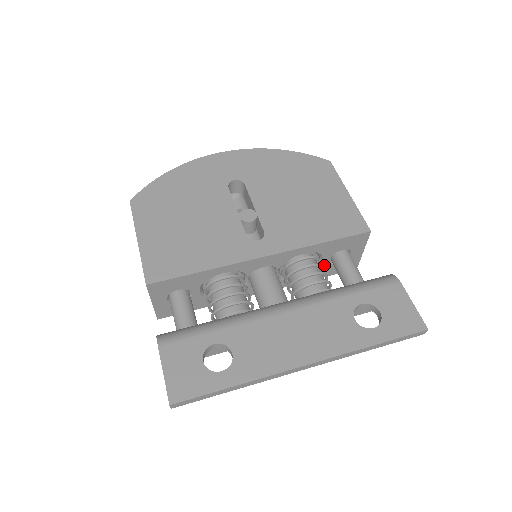
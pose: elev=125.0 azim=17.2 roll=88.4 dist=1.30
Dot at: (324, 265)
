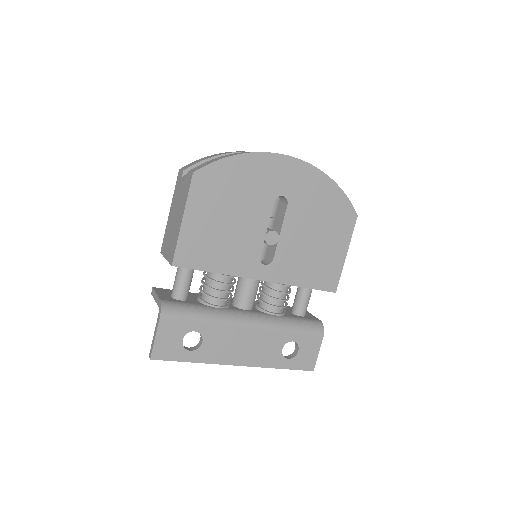
Dot at: occluded
